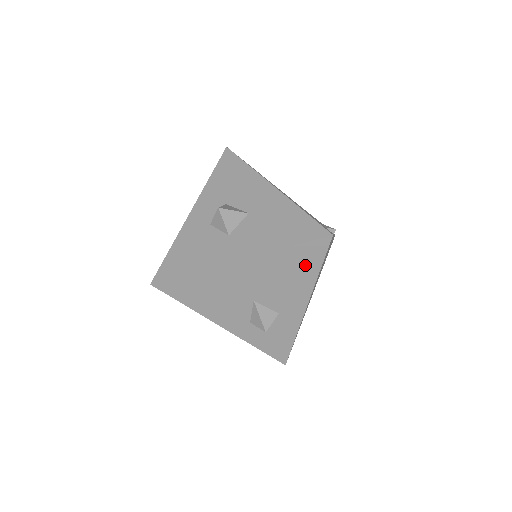
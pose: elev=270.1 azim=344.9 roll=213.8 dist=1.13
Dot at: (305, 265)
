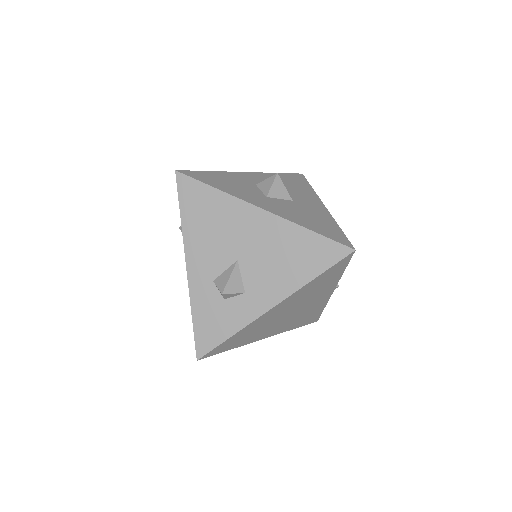
Dot at: (310, 261)
